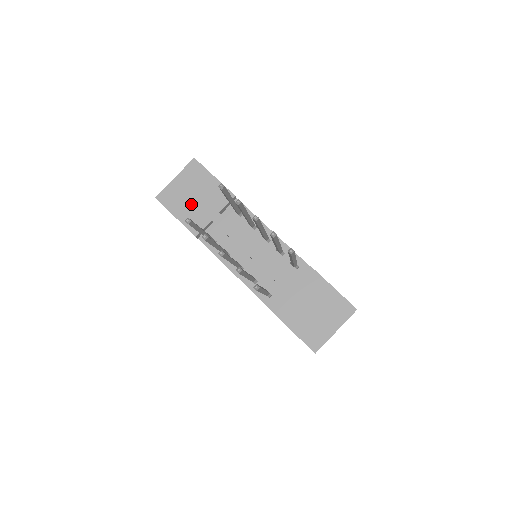
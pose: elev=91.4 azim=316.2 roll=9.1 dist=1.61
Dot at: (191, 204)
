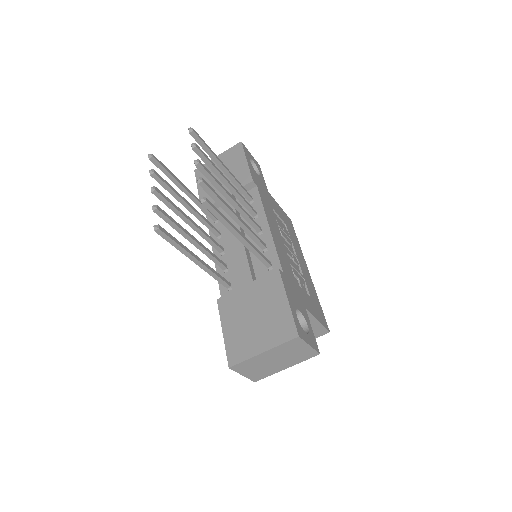
Dot at: occluded
